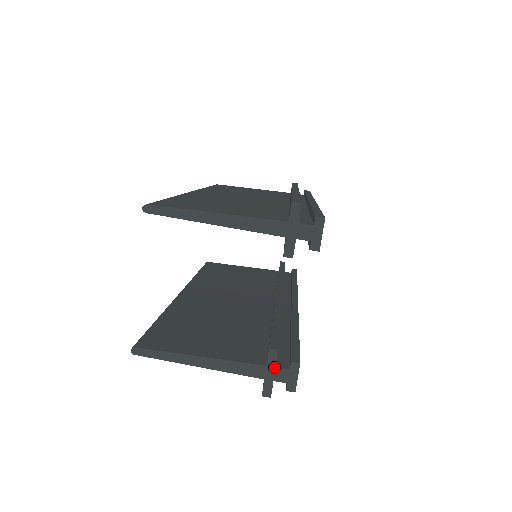
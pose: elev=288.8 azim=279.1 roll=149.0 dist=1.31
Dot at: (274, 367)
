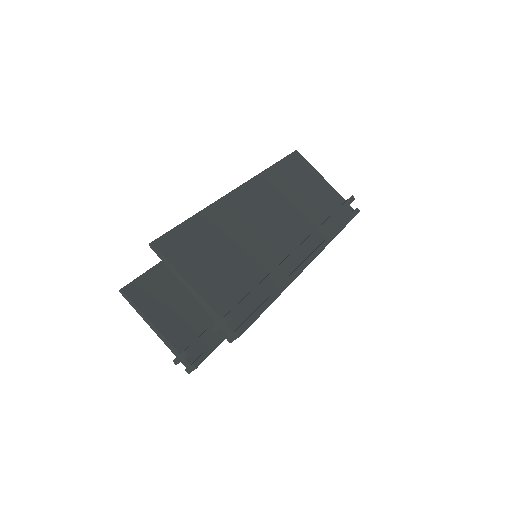
Dot at: (183, 358)
